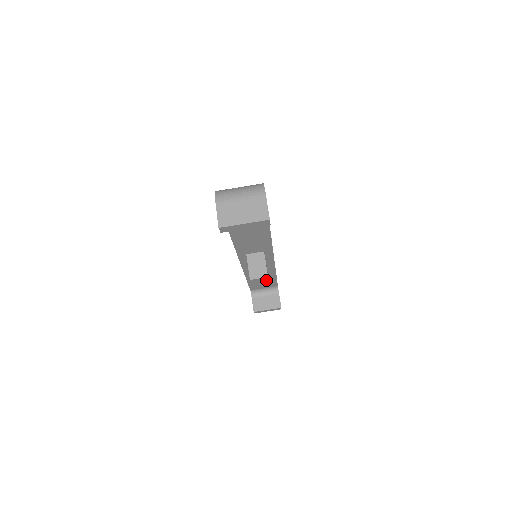
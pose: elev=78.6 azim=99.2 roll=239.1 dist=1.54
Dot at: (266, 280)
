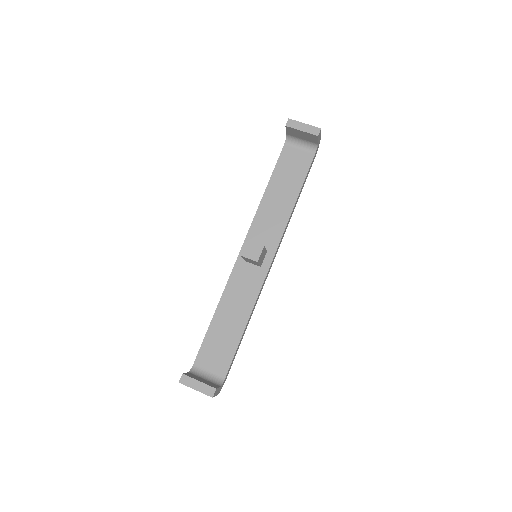
Dot at: (258, 254)
